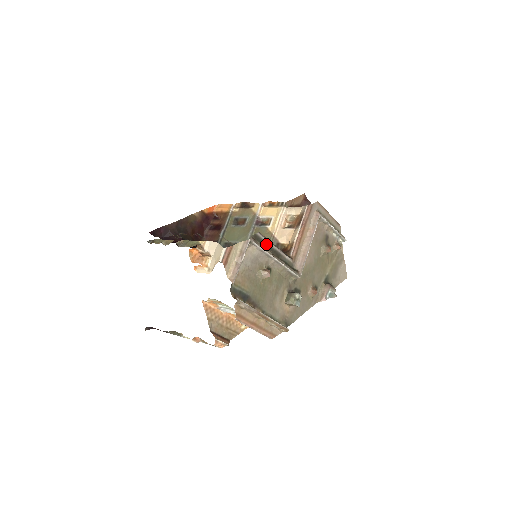
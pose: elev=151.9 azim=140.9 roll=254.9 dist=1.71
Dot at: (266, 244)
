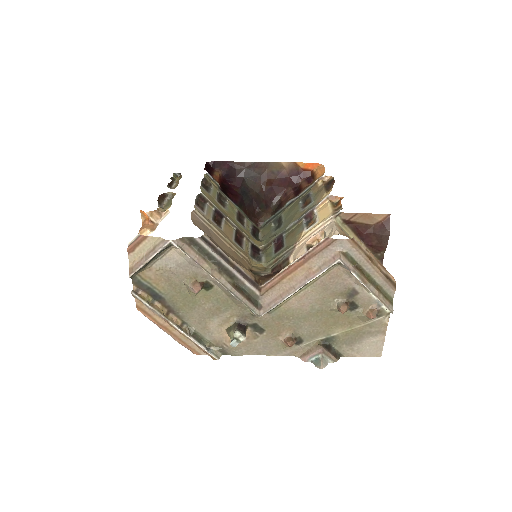
Dot at: (211, 255)
